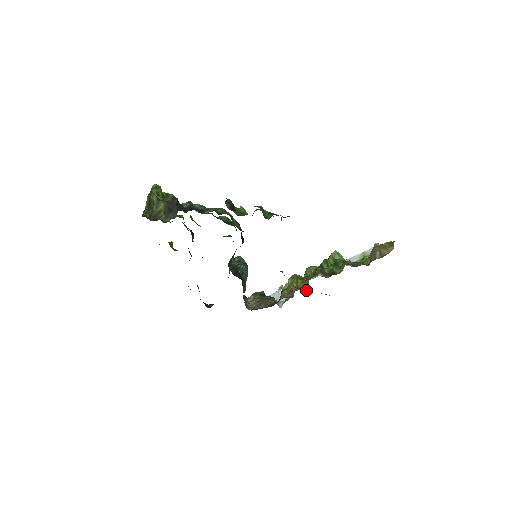
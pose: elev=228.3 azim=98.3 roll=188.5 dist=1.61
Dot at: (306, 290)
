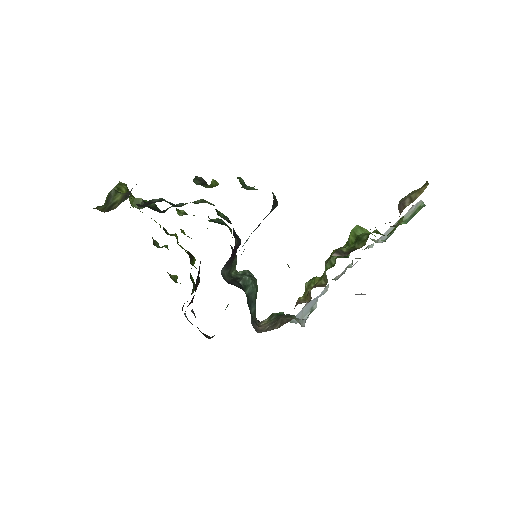
Dot at: (325, 286)
